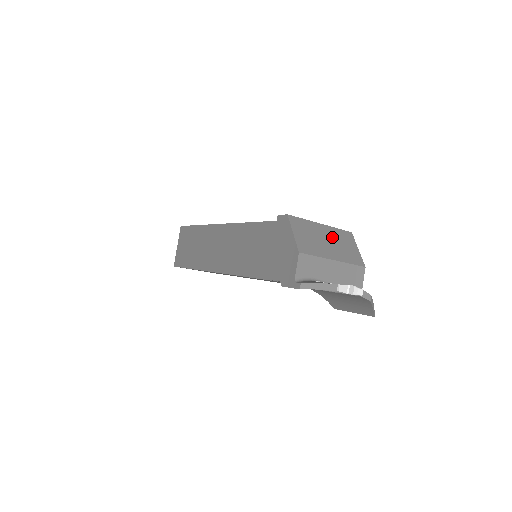
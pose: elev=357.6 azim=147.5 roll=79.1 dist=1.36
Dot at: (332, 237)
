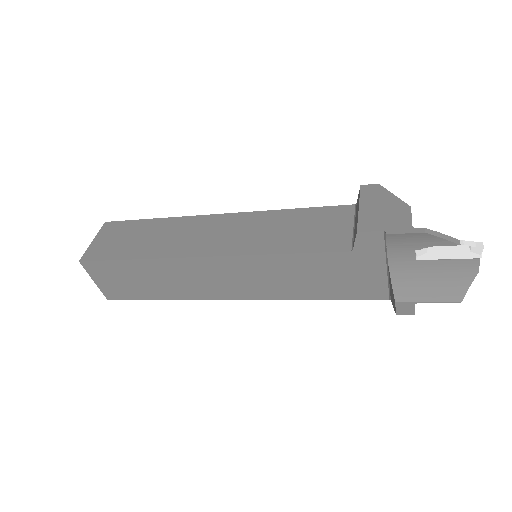
Dot at: occluded
